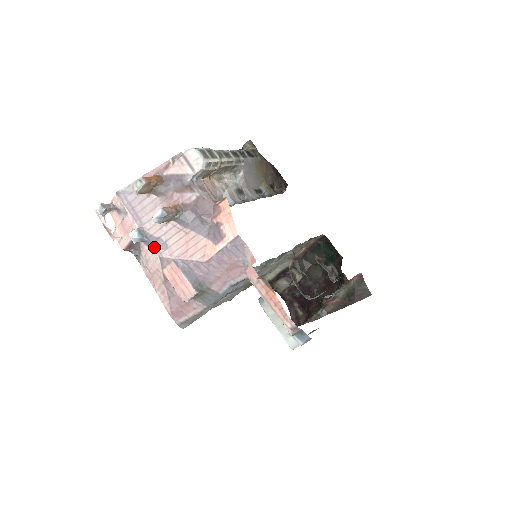
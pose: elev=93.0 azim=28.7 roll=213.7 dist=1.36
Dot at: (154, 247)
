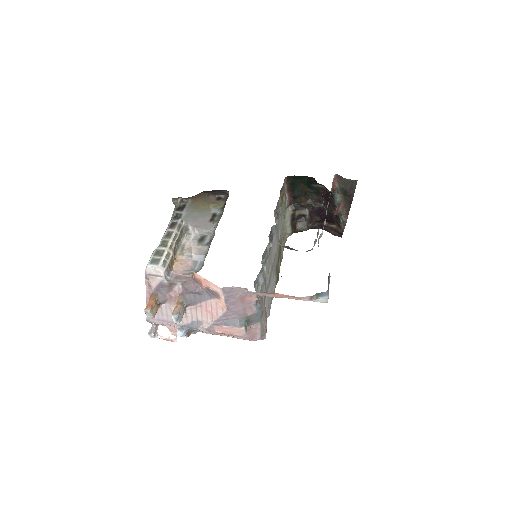
Dot at: (196, 328)
